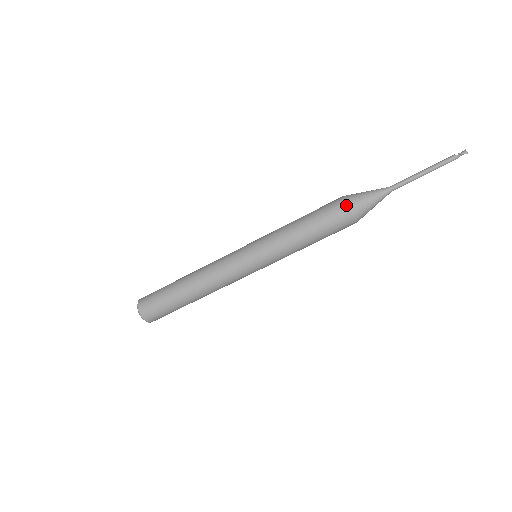
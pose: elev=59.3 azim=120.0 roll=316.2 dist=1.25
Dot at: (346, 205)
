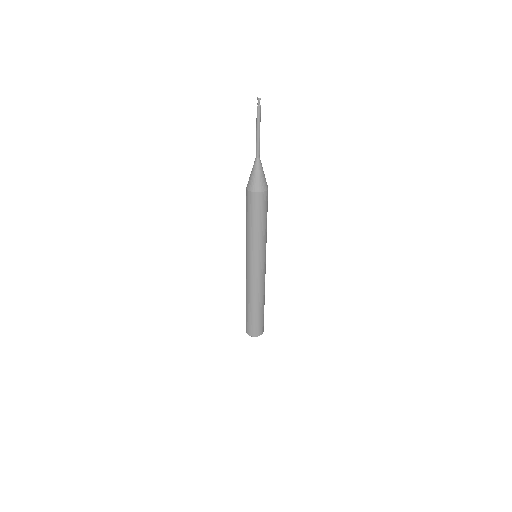
Dot at: (254, 193)
